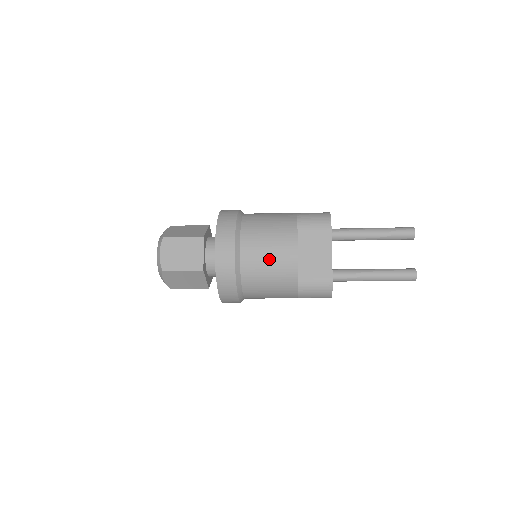
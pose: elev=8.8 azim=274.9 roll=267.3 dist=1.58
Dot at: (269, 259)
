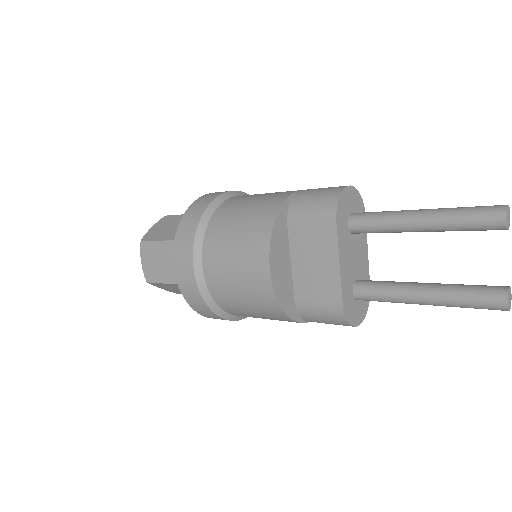
Dot at: (237, 281)
